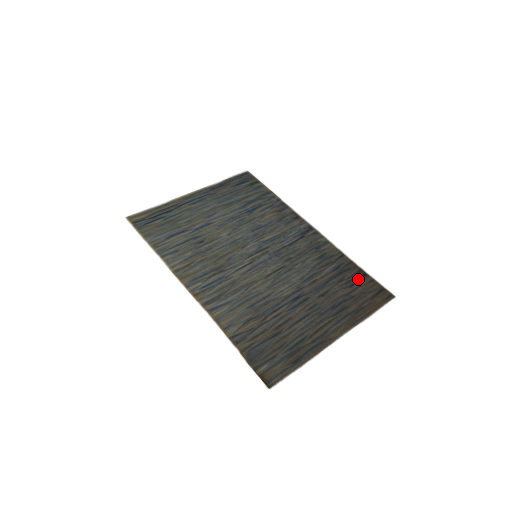
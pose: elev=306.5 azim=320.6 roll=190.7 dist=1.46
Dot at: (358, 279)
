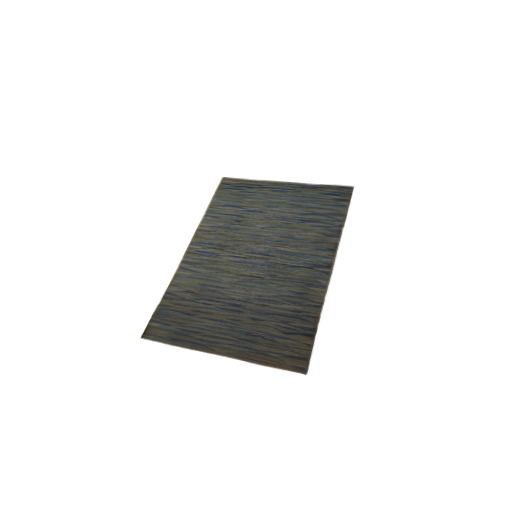
Dot at: (300, 334)
